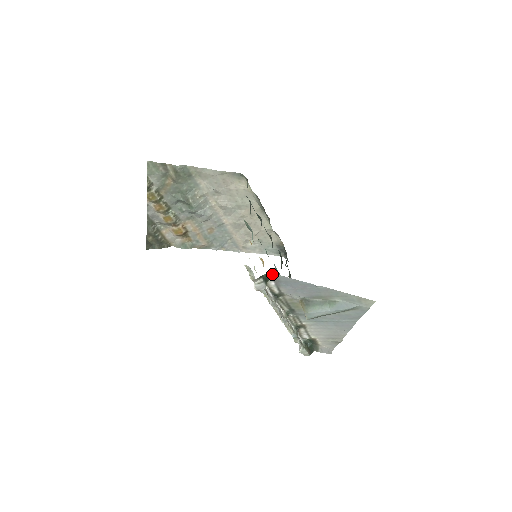
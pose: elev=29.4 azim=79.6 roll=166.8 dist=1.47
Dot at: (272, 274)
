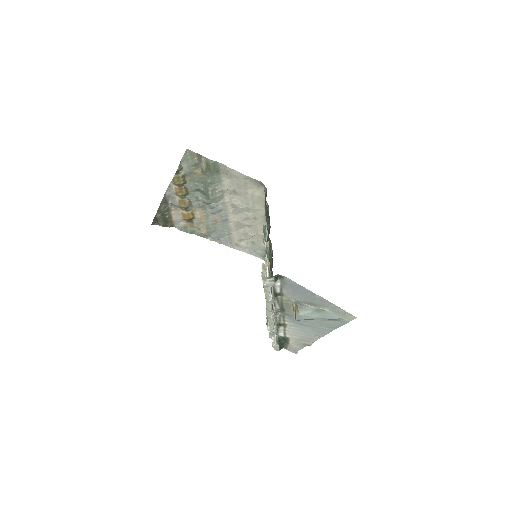
Dot at: (282, 276)
